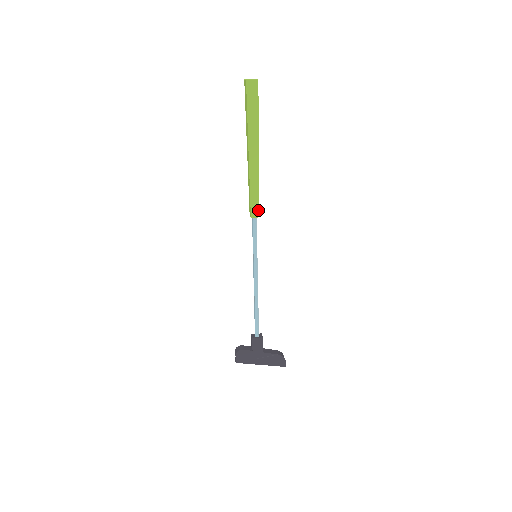
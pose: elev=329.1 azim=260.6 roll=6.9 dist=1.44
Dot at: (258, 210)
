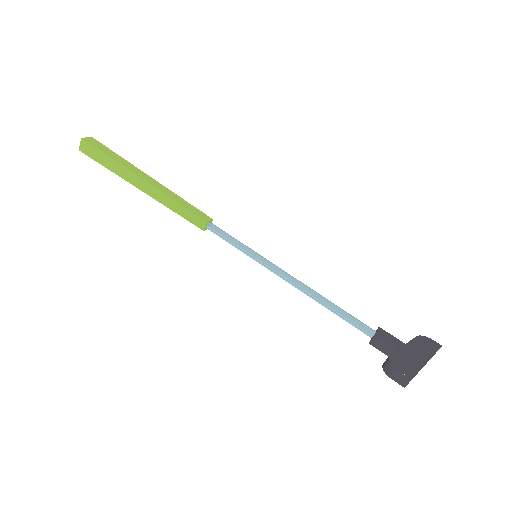
Dot at: (204, 214)
